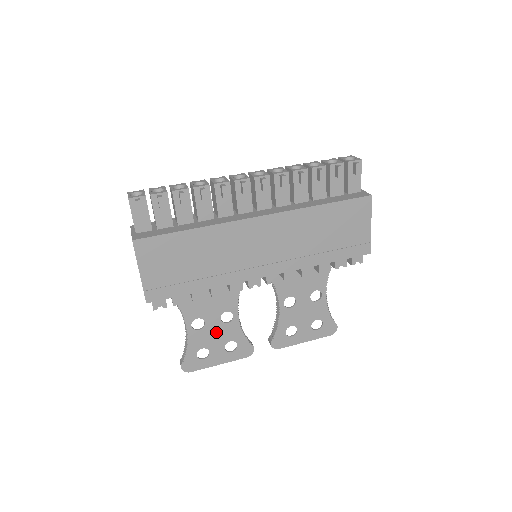
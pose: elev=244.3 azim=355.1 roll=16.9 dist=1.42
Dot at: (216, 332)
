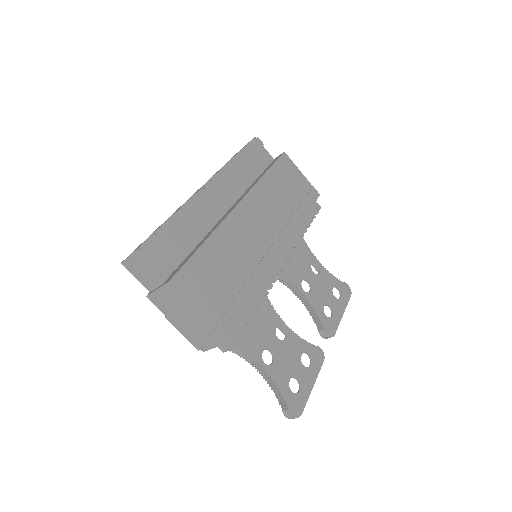
Dot at: (285, 355)
